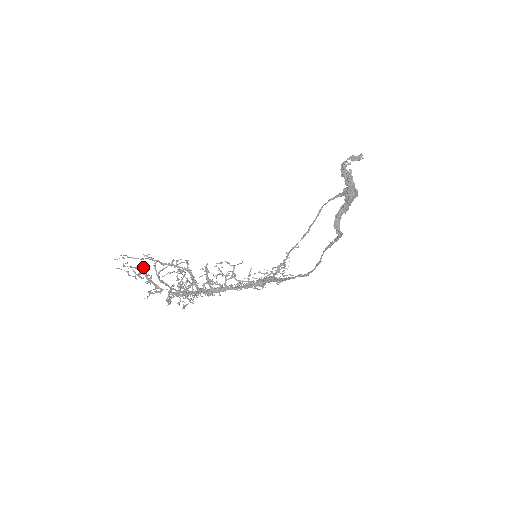
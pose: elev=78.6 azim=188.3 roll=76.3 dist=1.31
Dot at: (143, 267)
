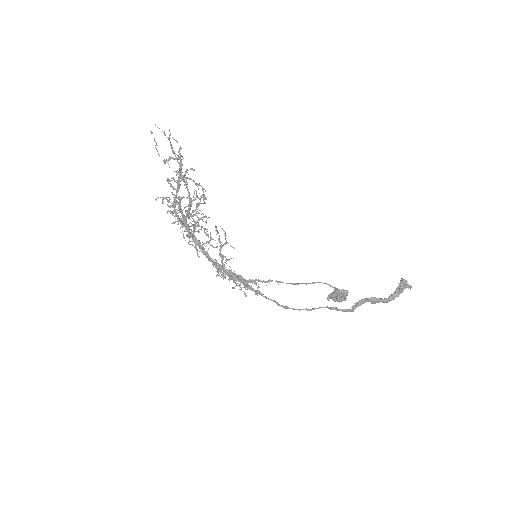
Dot at: (182, 159)
